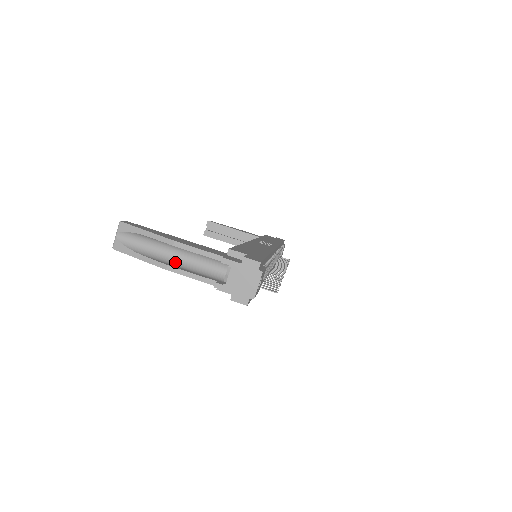
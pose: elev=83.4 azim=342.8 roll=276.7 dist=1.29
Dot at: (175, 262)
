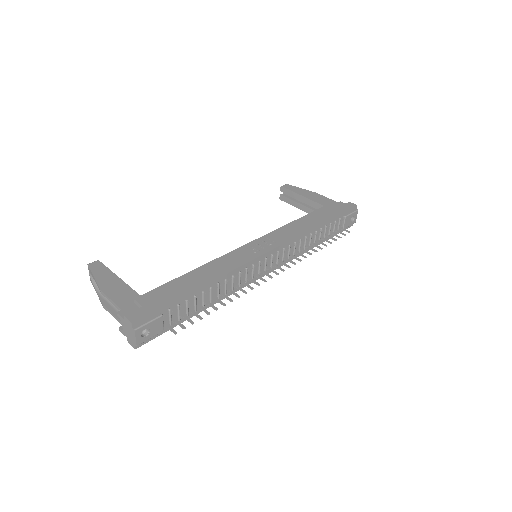
Dot at: occluded
